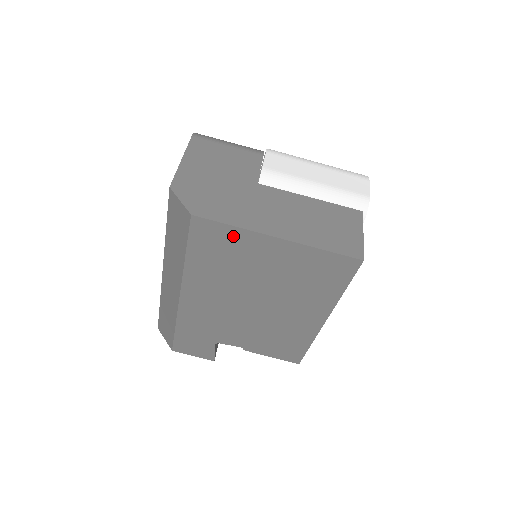
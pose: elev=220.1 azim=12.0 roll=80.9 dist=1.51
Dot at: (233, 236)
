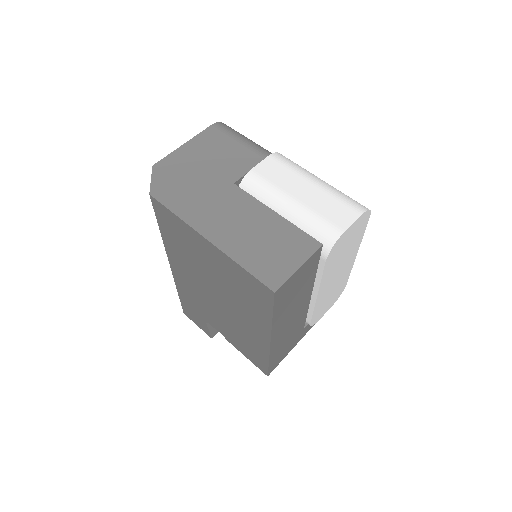
Dot at: (180, 225)
